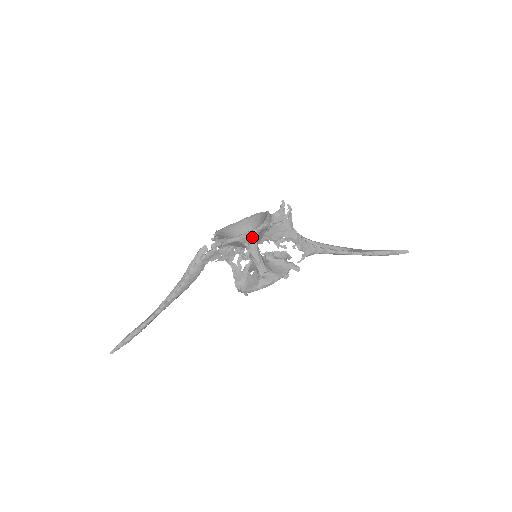
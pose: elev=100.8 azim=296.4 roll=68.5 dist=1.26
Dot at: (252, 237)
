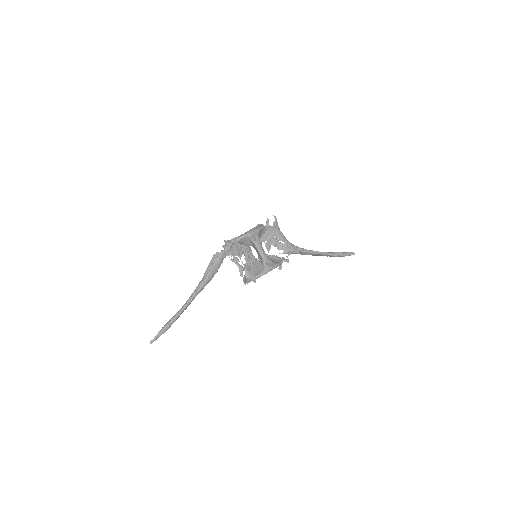
Dot at: (256, 233)
